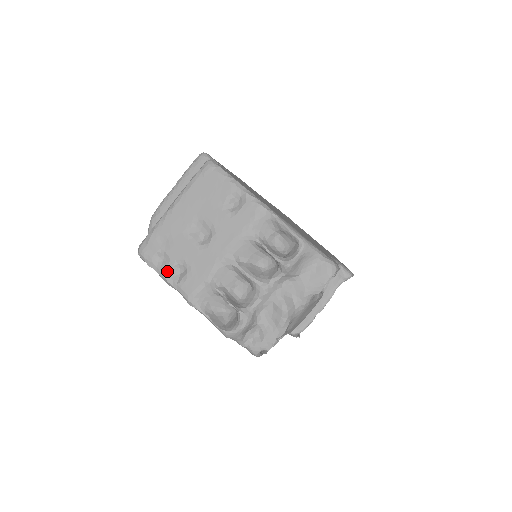
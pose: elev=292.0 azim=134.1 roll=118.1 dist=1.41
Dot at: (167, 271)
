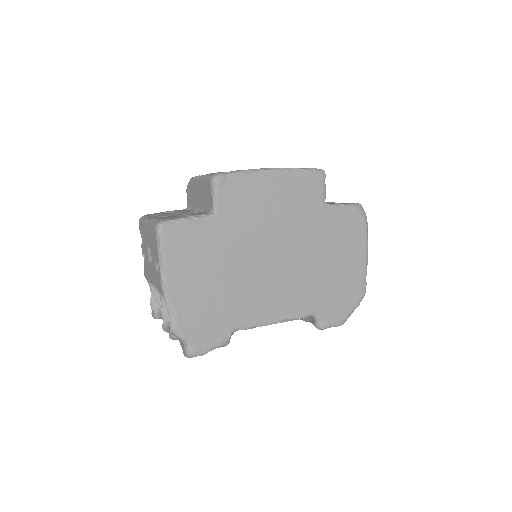
Dot at: (142, 249)
